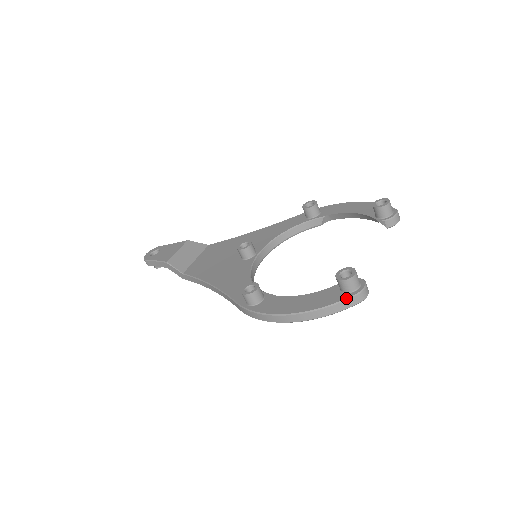
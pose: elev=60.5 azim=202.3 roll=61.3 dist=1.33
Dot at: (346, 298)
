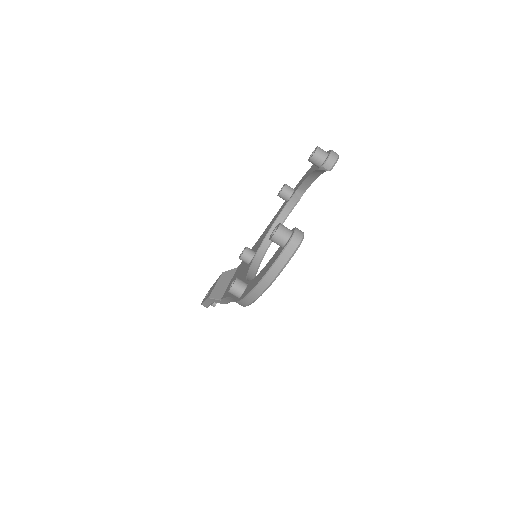
Dot at: (282, 251)
